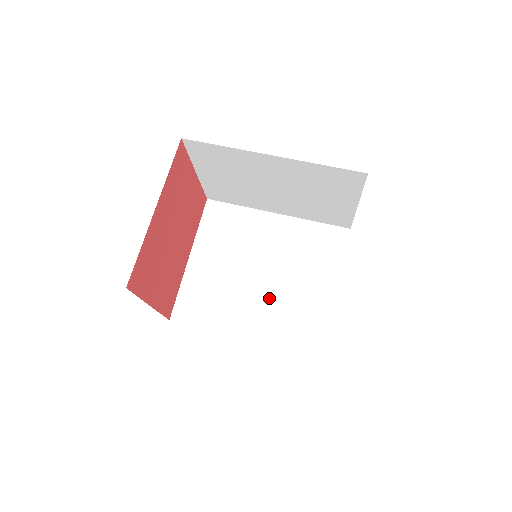
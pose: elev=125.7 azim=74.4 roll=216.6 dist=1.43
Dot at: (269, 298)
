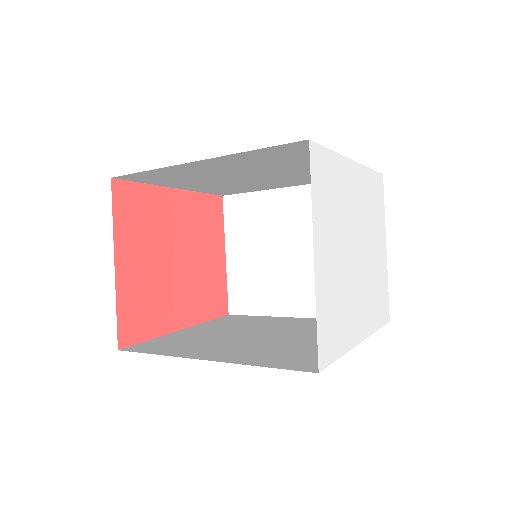
Dot at: (261, 343)
